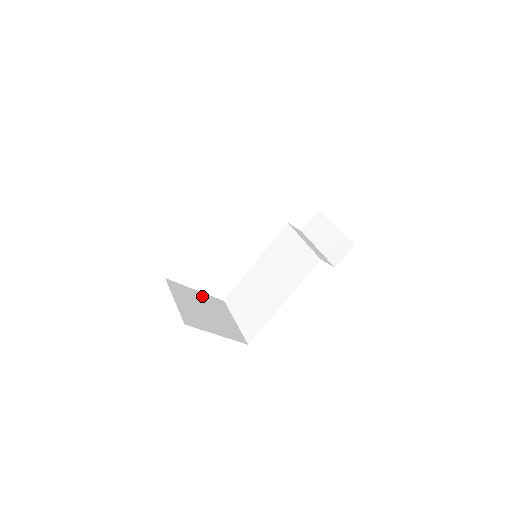
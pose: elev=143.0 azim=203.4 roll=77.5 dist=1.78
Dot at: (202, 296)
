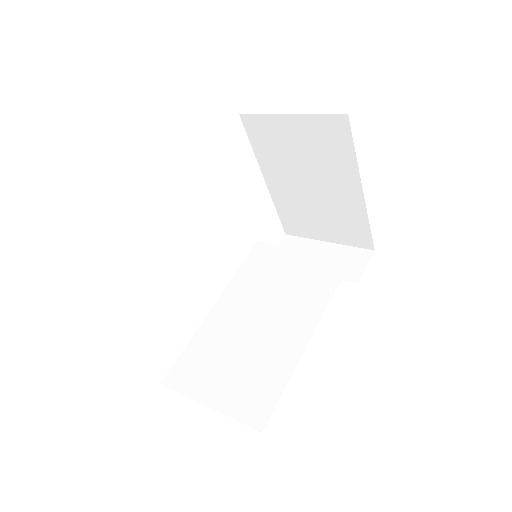
Dot at: occluded
